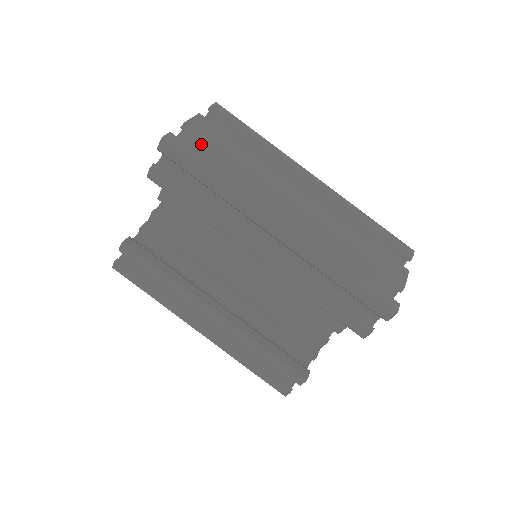
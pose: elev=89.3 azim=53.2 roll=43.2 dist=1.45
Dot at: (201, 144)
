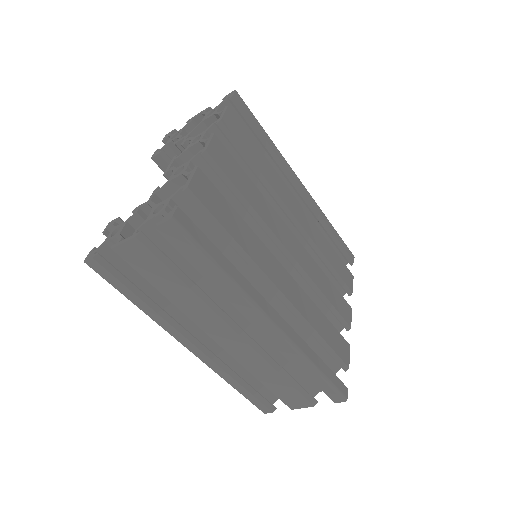
Dot at: occluded
